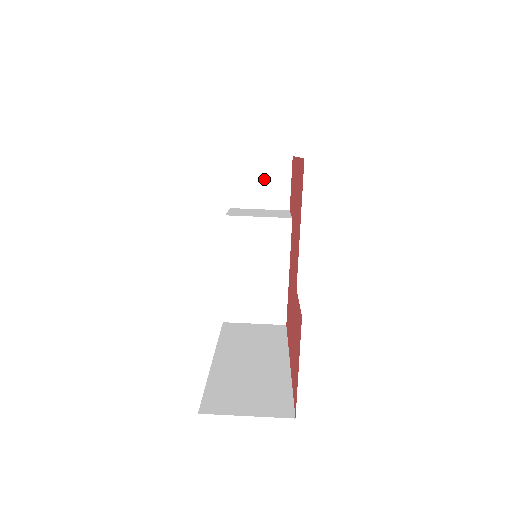
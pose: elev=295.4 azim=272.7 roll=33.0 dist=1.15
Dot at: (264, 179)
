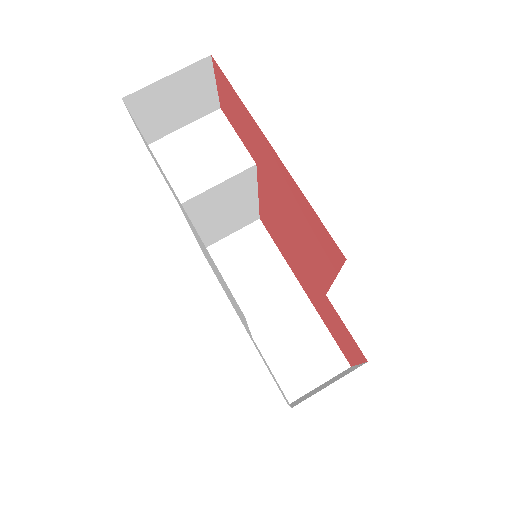
Dot at: (179, 98)
